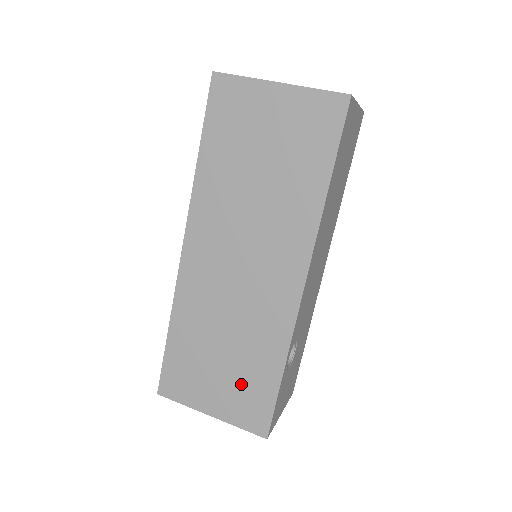
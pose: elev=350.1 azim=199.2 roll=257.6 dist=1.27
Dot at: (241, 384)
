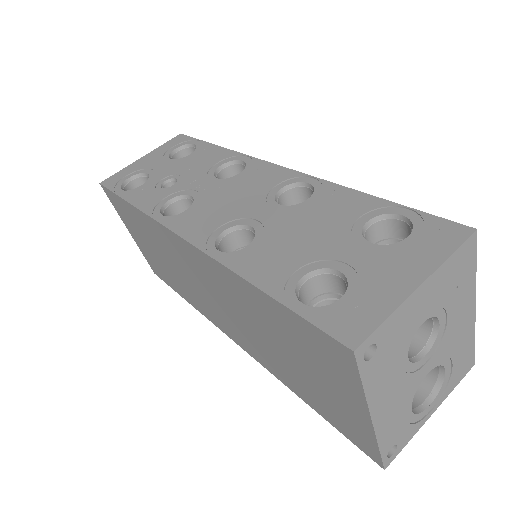
Dot at: (159, 265)
